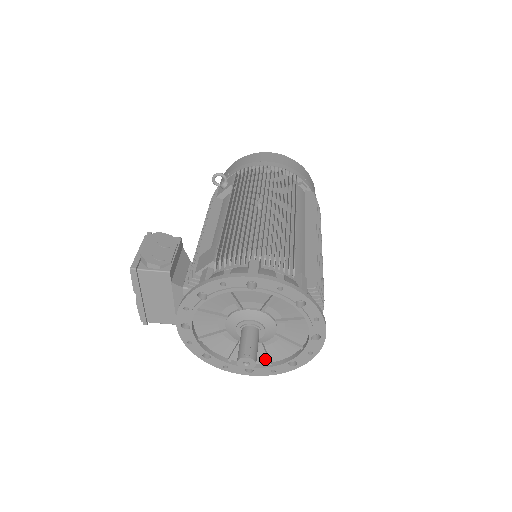
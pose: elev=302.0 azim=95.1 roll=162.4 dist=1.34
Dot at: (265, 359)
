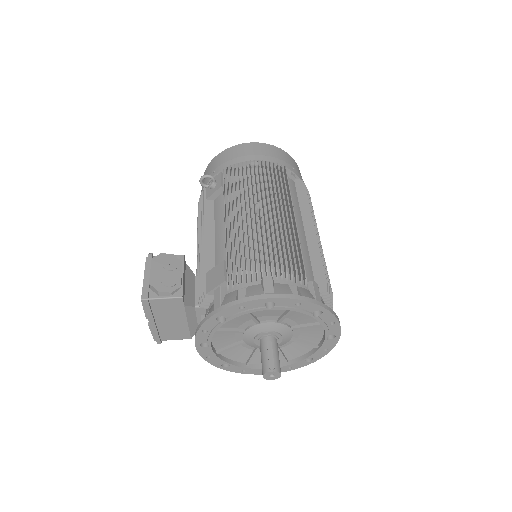
Dot at: (281, 359)
